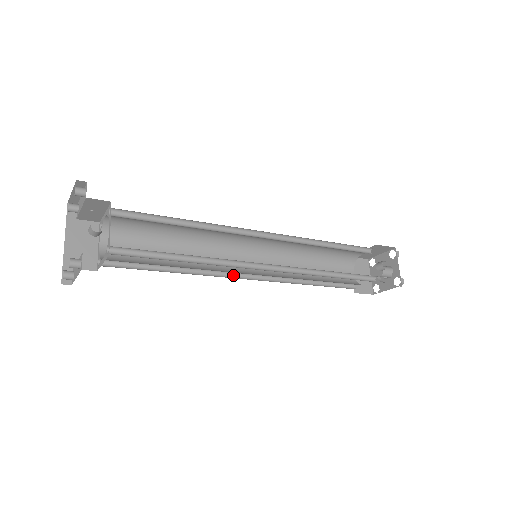
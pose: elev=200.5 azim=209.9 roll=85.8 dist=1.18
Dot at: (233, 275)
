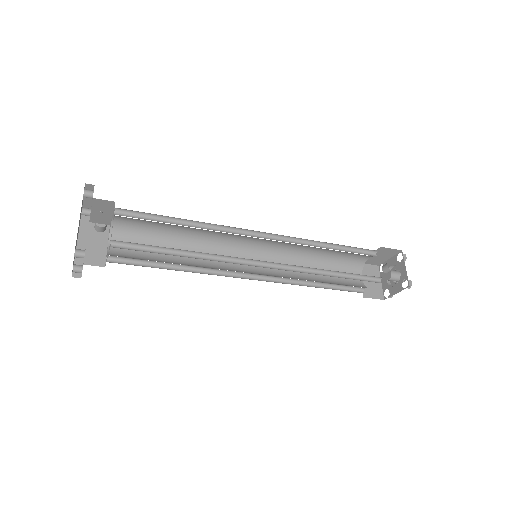
Dot at: (235, 275)
